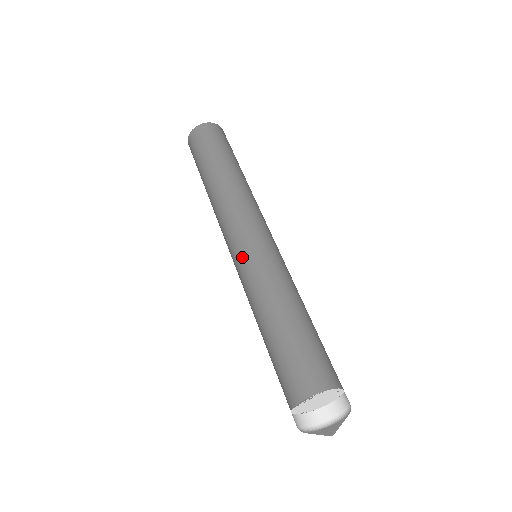
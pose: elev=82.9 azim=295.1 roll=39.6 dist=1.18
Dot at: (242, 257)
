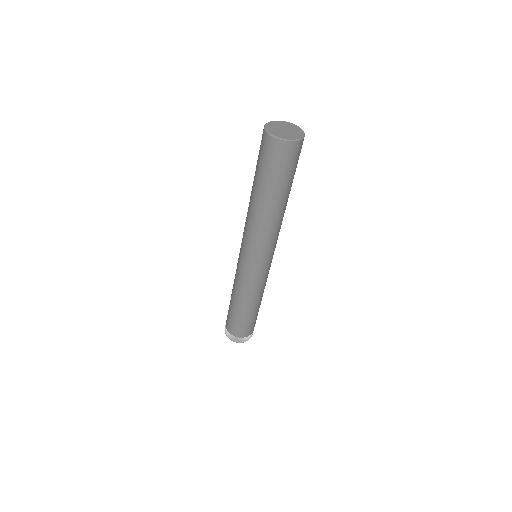
Dot at: (247, 269)
